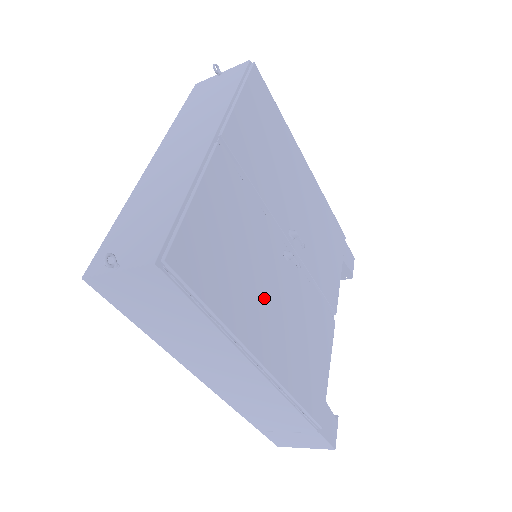
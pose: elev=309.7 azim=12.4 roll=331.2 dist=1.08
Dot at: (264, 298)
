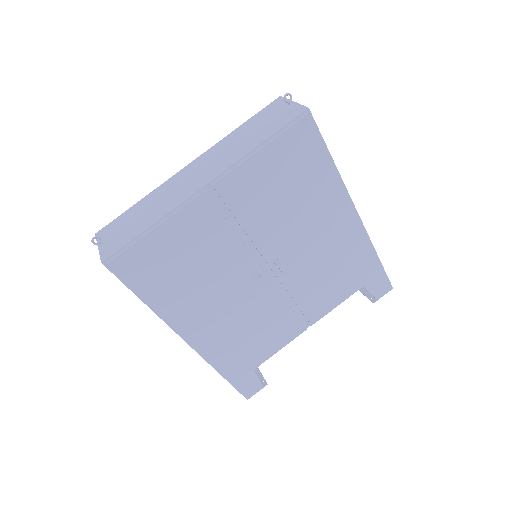
Dot at: (207, 299)
